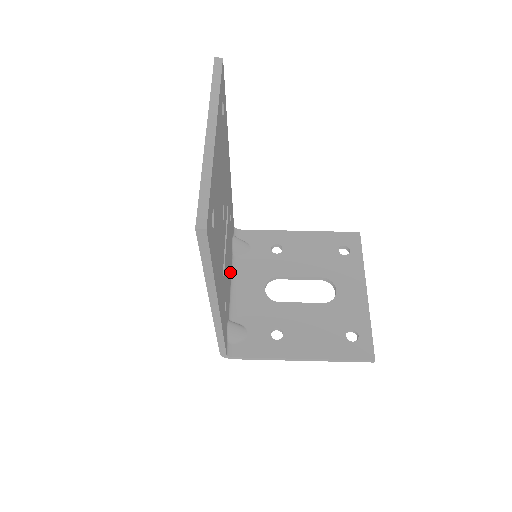
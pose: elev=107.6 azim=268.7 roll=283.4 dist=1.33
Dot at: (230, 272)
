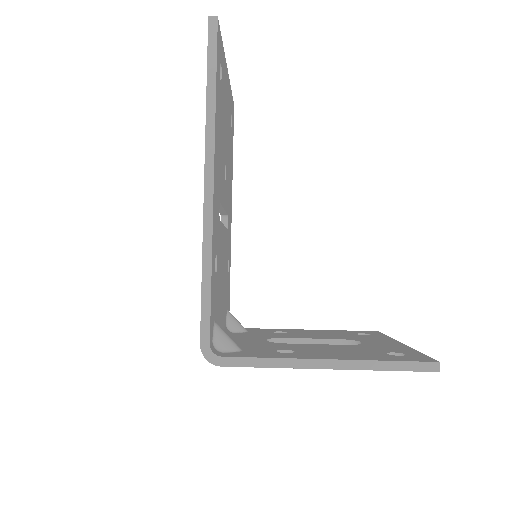
Dot at: (222, 314)
